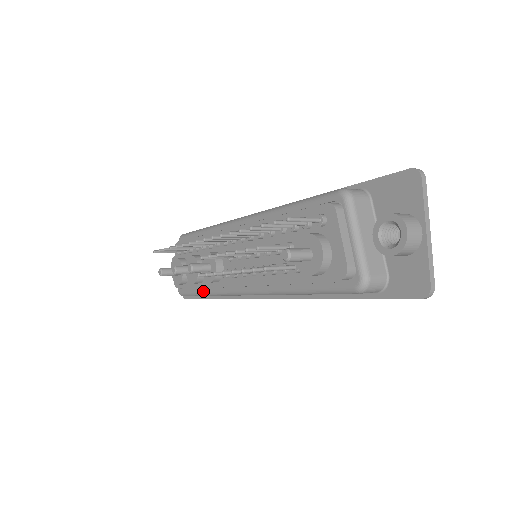
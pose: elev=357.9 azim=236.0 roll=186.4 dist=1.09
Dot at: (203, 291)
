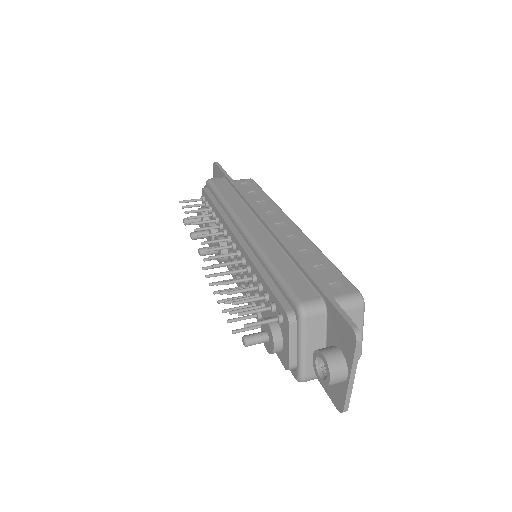
Dot at: occluded
